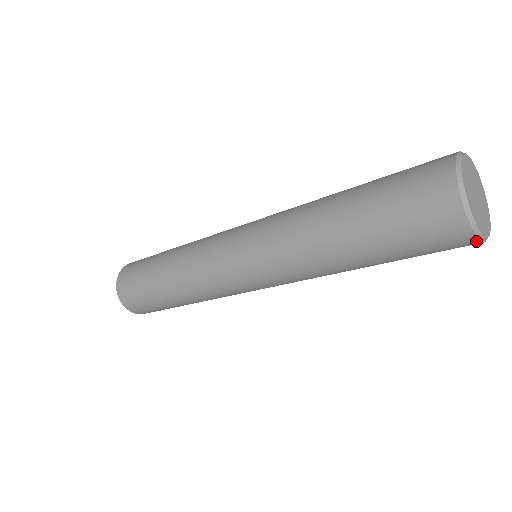
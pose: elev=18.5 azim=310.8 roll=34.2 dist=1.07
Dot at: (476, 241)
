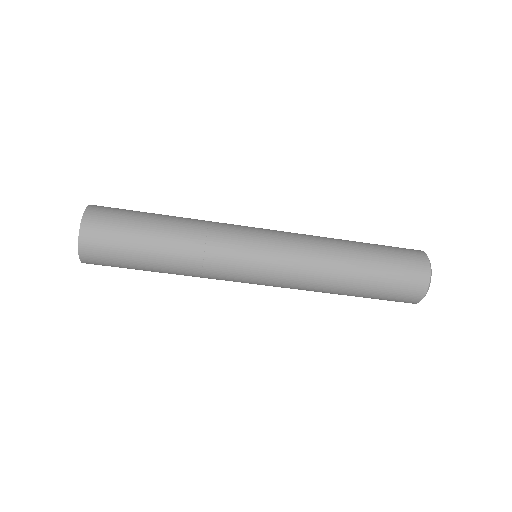
Dot at: (423, 294)
